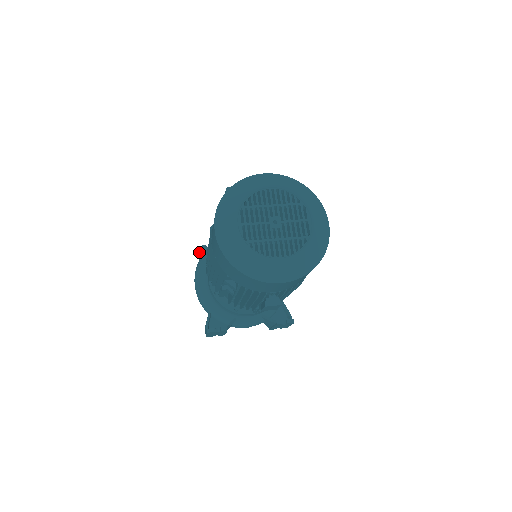
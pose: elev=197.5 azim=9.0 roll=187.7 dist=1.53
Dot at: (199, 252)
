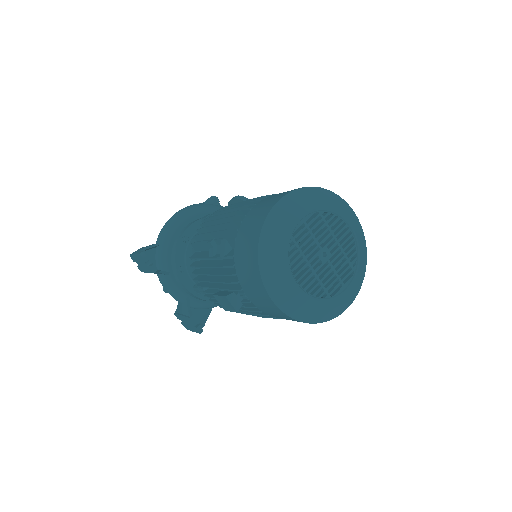
Dot at: (210, 198)
